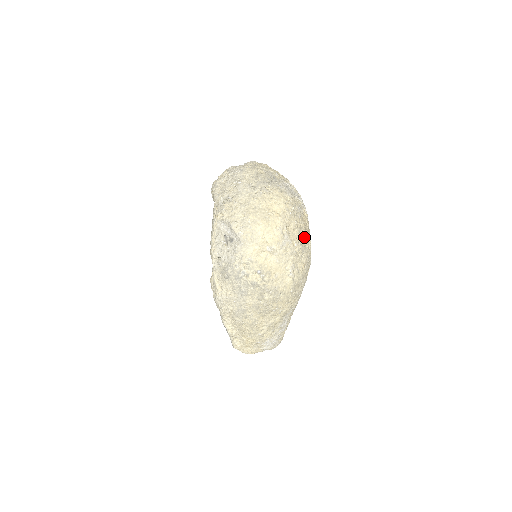
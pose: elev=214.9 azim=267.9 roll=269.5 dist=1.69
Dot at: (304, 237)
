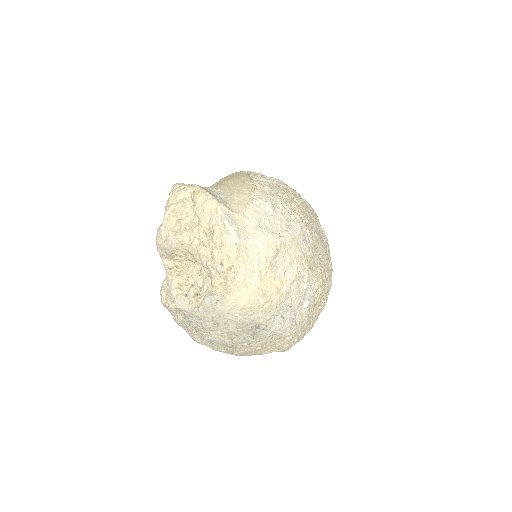
Dot at: occluded
